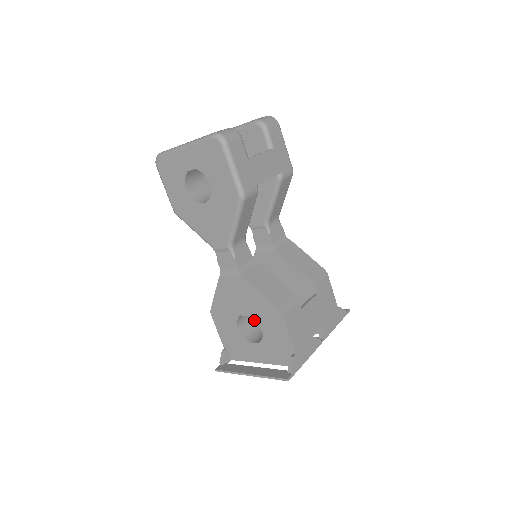
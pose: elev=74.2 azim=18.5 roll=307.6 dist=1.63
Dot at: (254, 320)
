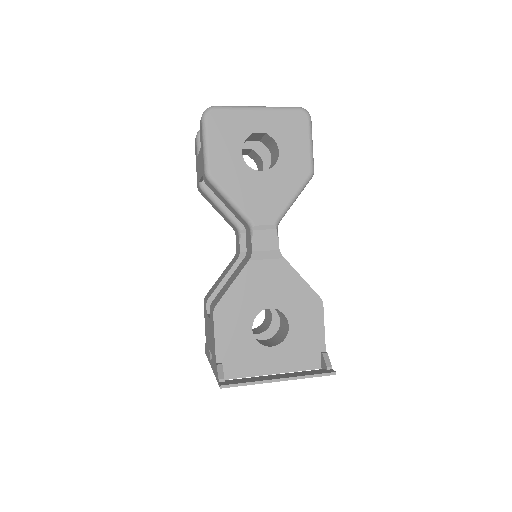
Dot at: occluded
